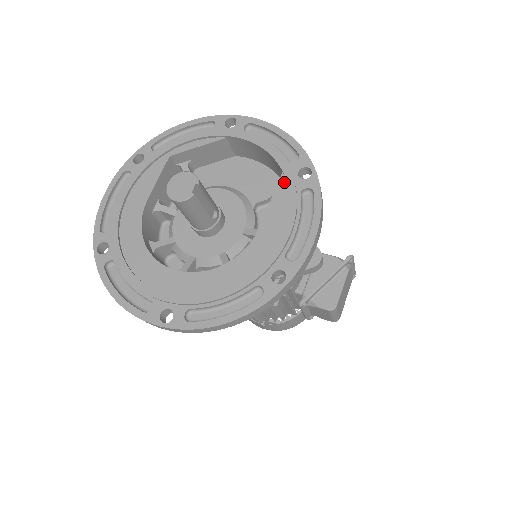
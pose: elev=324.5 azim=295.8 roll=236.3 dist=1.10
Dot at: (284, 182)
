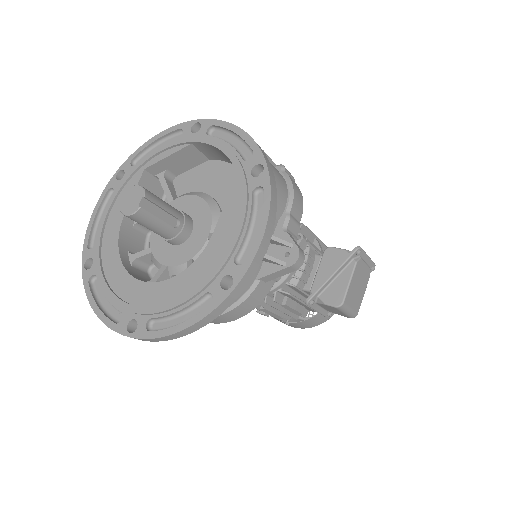
Dot at: (238, 183)
